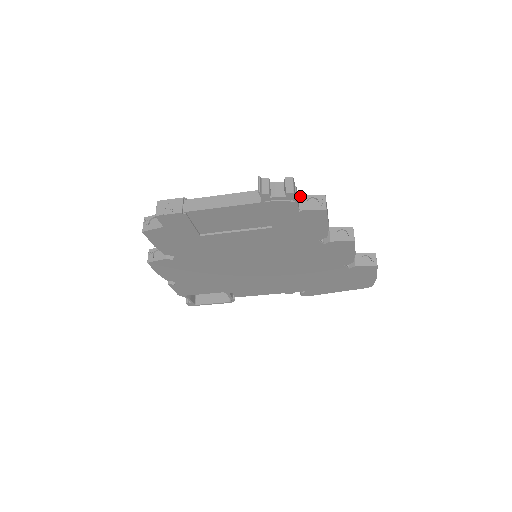
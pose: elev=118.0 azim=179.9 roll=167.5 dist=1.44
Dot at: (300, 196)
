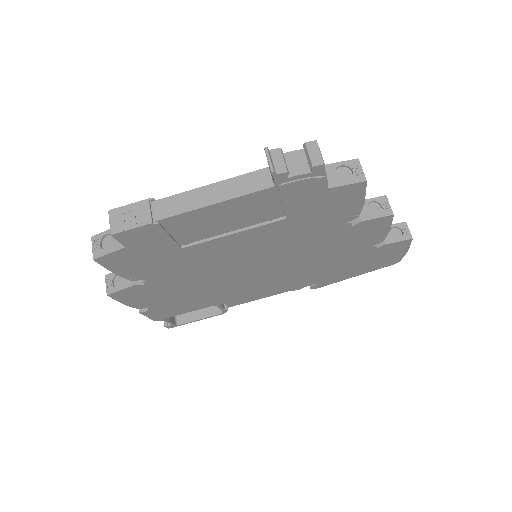
Dot at: occluded
